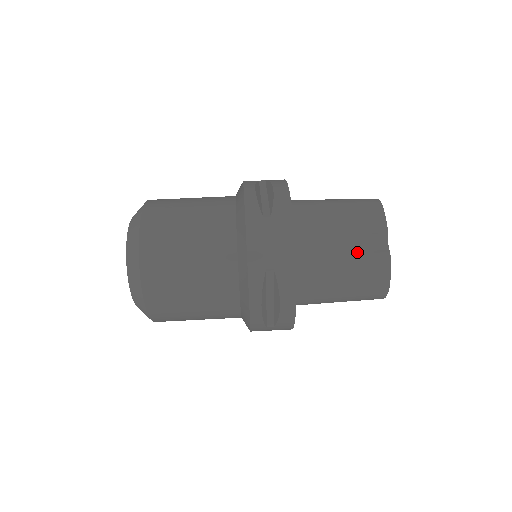
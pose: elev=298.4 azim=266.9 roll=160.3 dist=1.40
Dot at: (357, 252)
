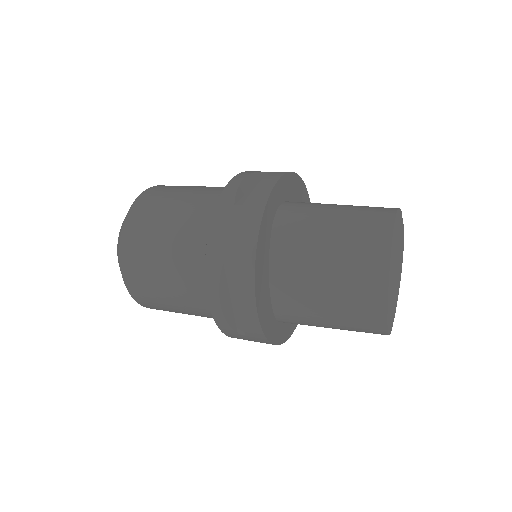
Dot at: occluded
